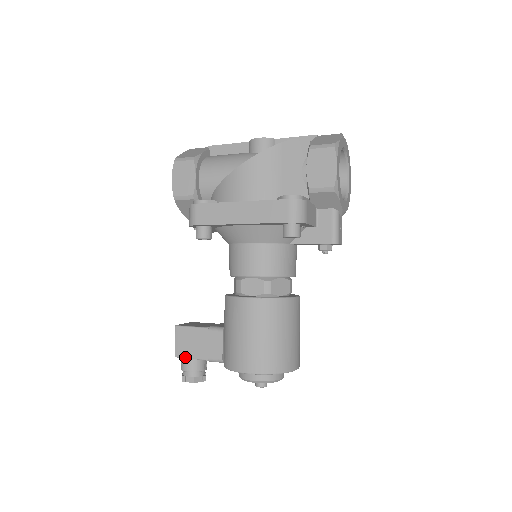
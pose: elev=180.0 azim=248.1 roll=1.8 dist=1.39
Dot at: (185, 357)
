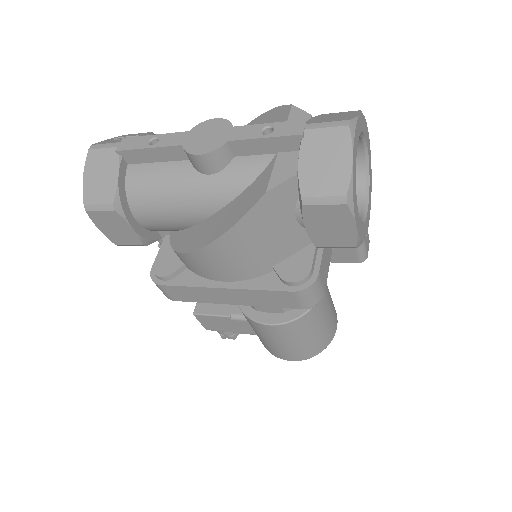
Dot at: occluded
